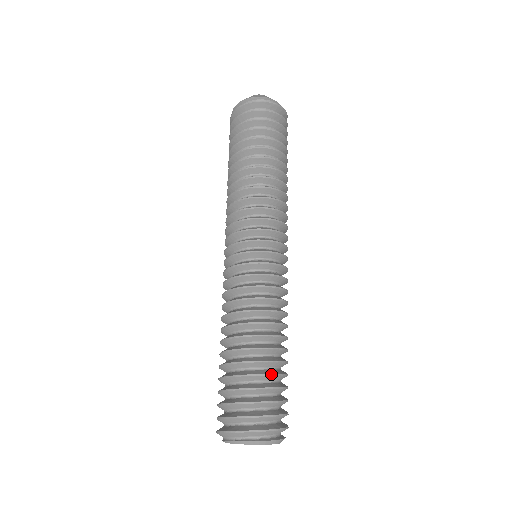
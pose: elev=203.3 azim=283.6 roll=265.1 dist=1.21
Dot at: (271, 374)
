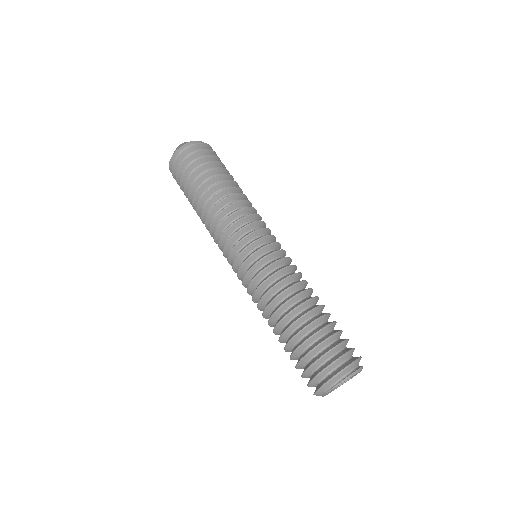
Dot at: (336, 322)
